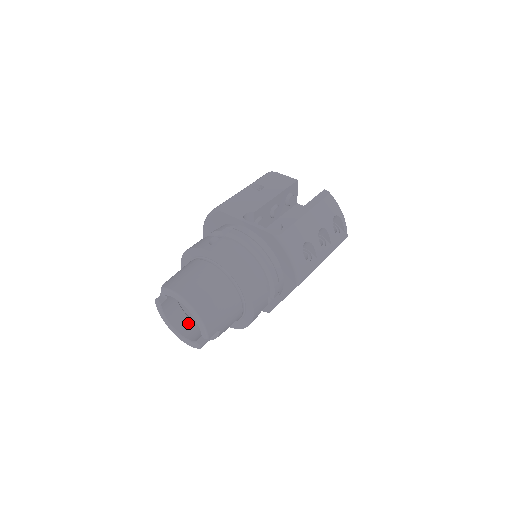
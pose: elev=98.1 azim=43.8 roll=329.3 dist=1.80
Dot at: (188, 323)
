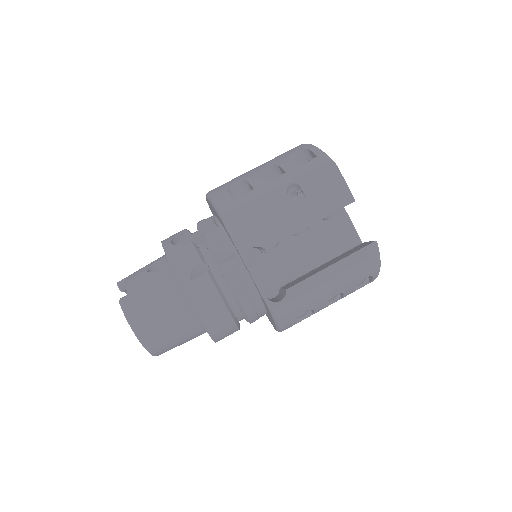
Dot at: occluded
